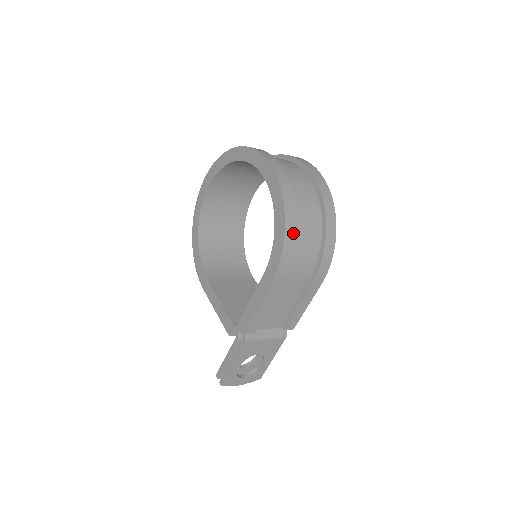
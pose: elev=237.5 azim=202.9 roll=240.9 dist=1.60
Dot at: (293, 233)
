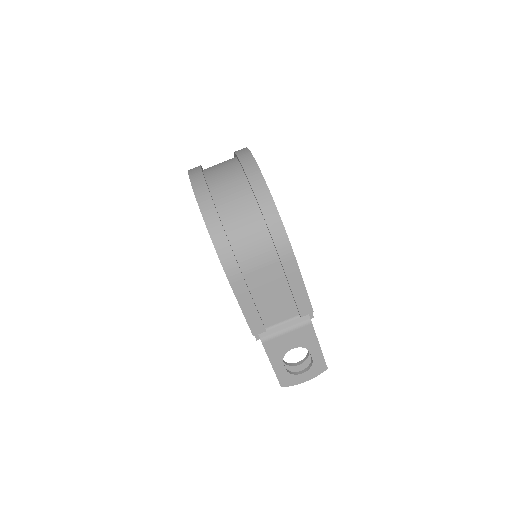
Dot at: (220, 232)
